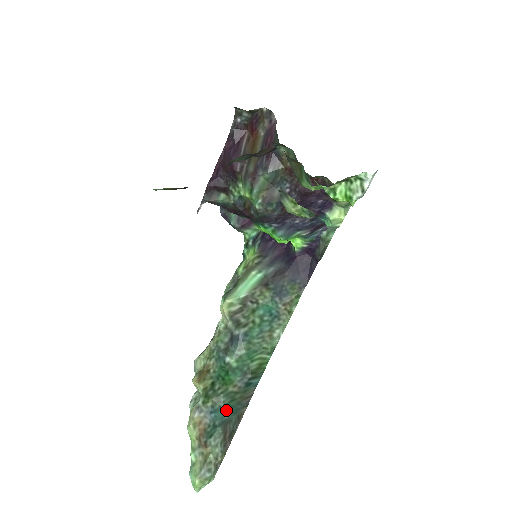
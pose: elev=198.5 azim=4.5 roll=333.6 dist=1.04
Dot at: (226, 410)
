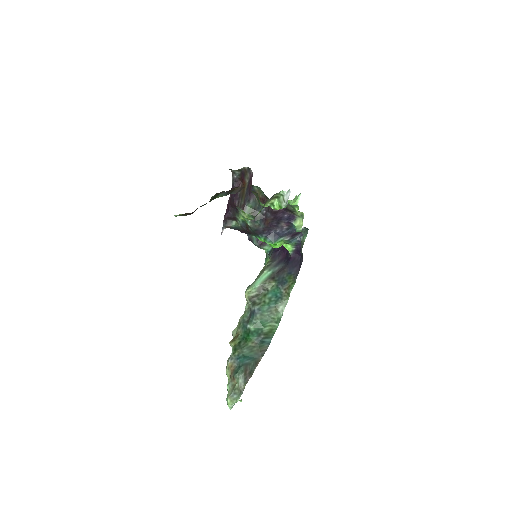
Dot at: (247, 357)
